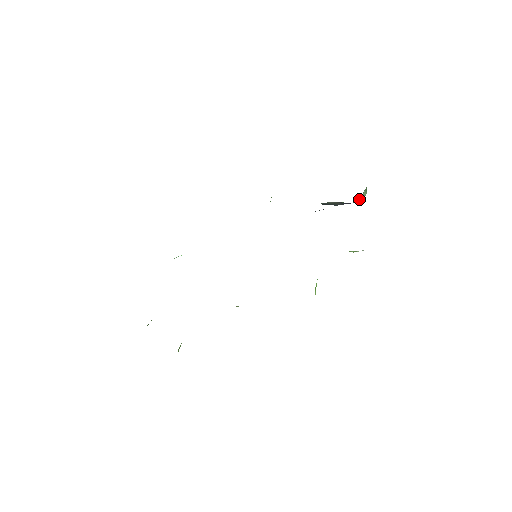
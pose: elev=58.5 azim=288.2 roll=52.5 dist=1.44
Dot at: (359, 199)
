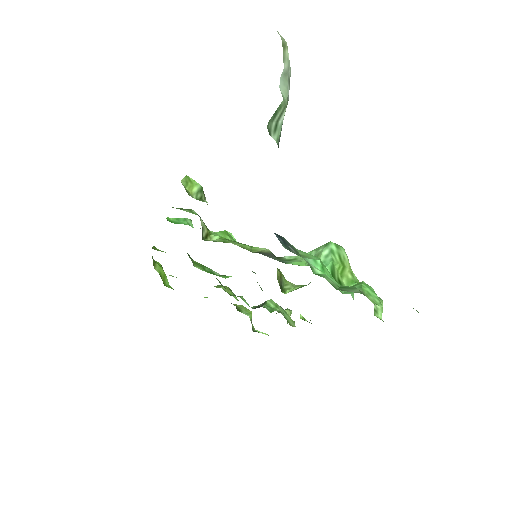
Dot at: (282, 121)
